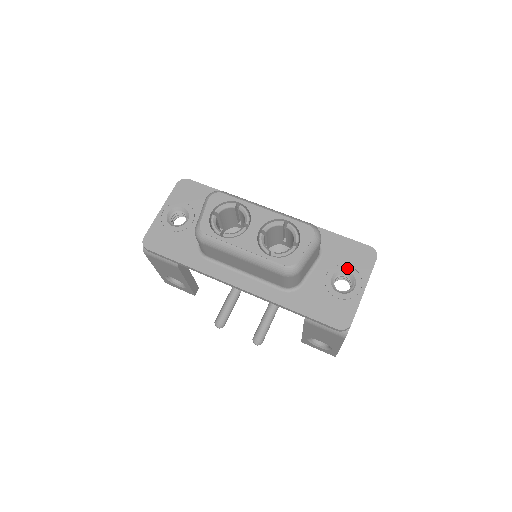
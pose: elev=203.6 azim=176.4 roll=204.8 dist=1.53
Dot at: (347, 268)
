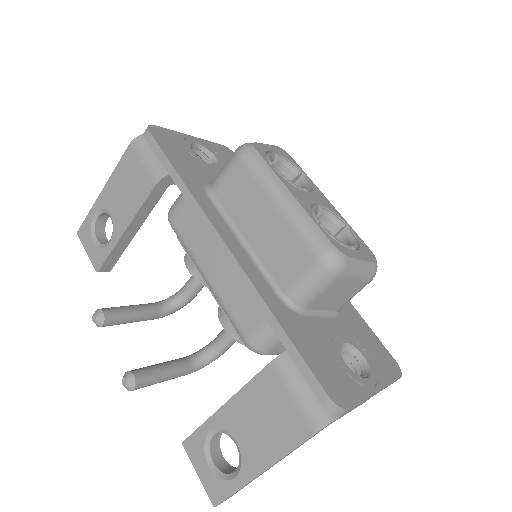
Dot at: (364, 353)
